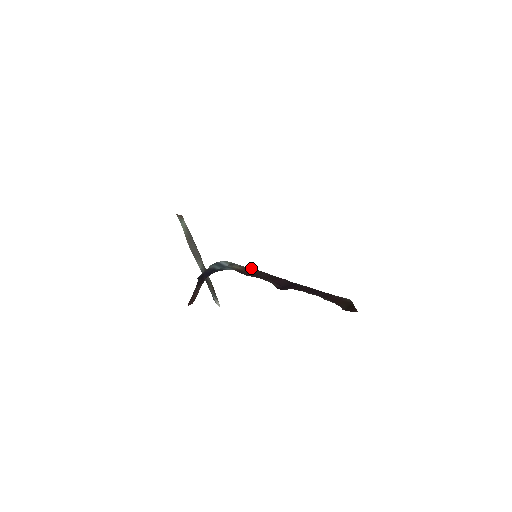
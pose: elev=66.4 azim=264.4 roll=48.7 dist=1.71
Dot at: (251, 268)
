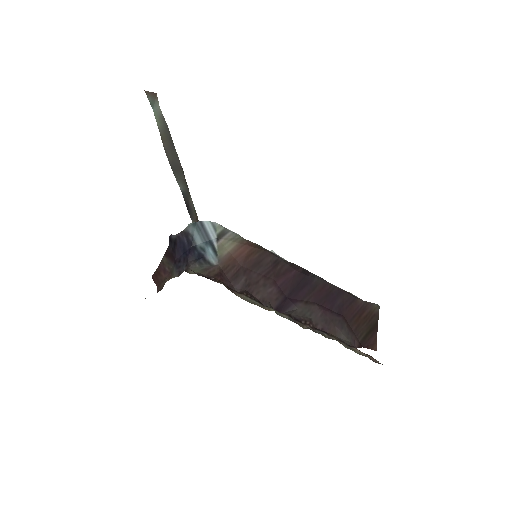
Dot at: (250, 246)
